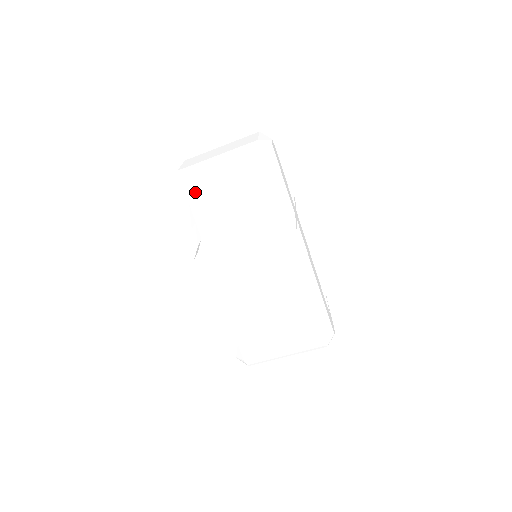
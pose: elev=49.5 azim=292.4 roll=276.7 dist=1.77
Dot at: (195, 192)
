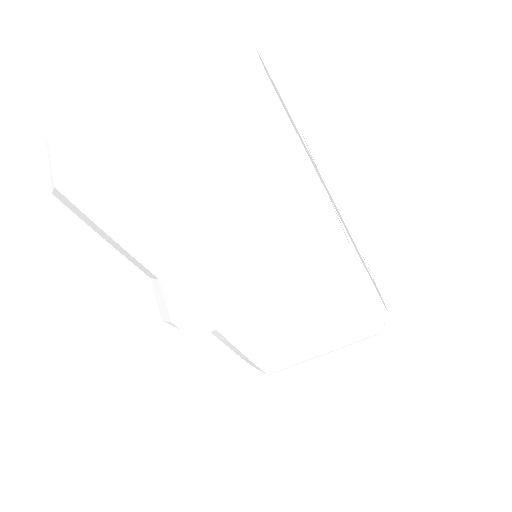
Dot at: (116, 217)
